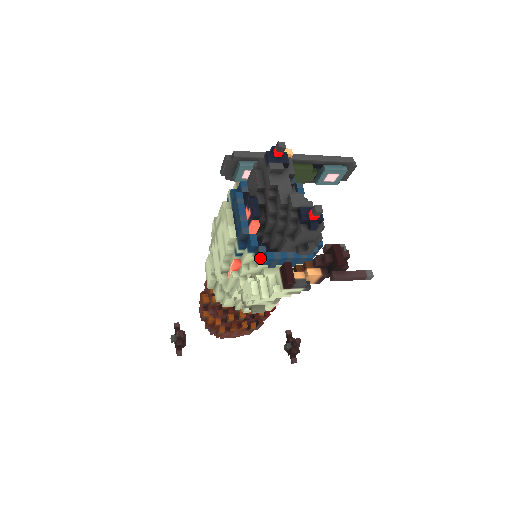
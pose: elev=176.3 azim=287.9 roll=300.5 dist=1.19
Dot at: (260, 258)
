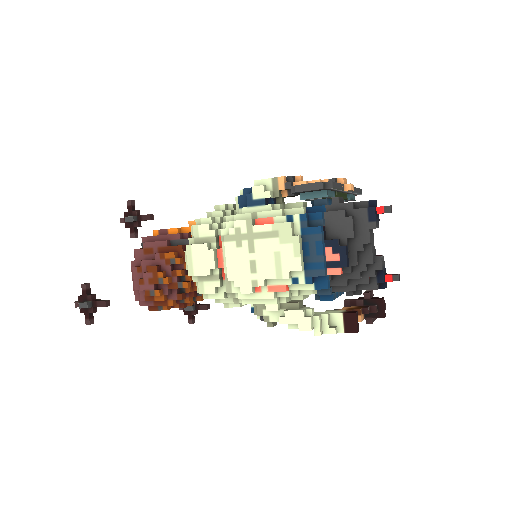
Dot at: (320, 294)
